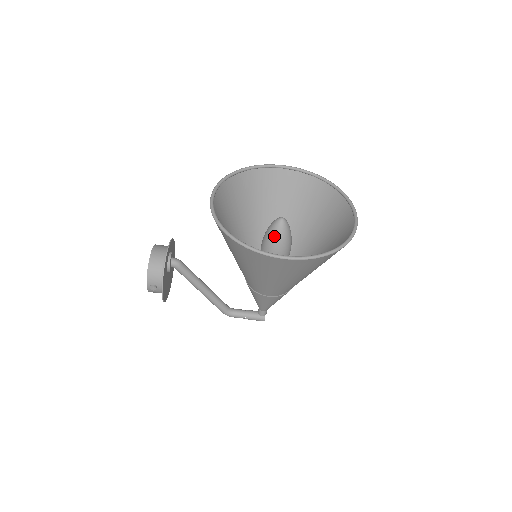
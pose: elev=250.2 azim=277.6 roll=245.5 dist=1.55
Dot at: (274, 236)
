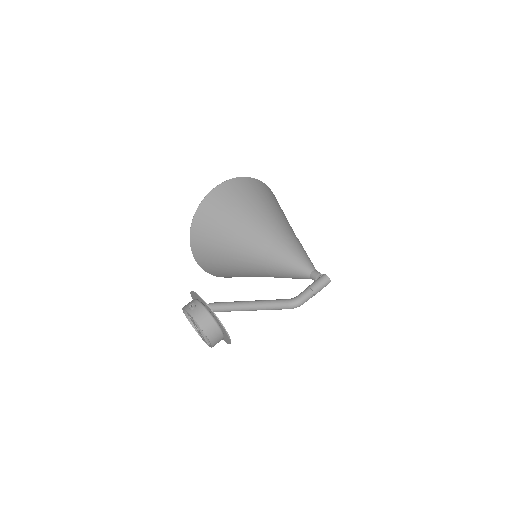
Dot at: occluded
